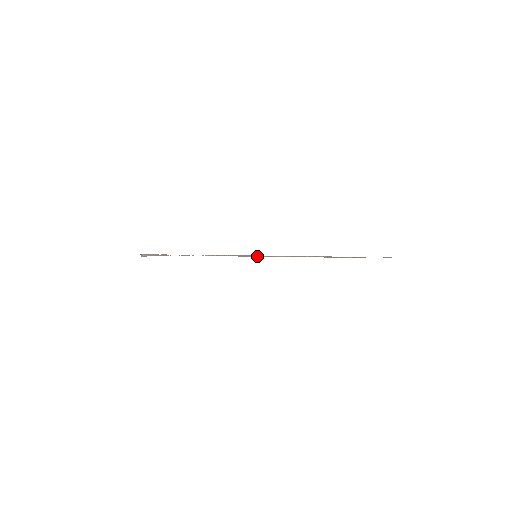
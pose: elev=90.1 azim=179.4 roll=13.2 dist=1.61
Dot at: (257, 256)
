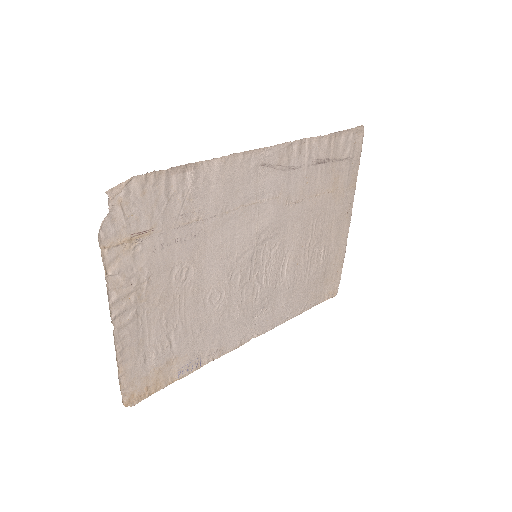
Dot at: (253, 235)
